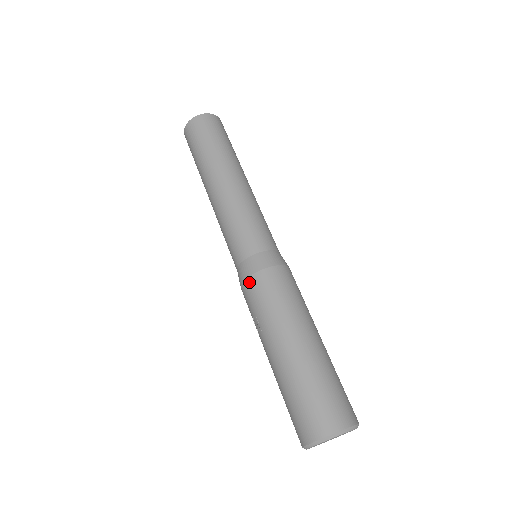
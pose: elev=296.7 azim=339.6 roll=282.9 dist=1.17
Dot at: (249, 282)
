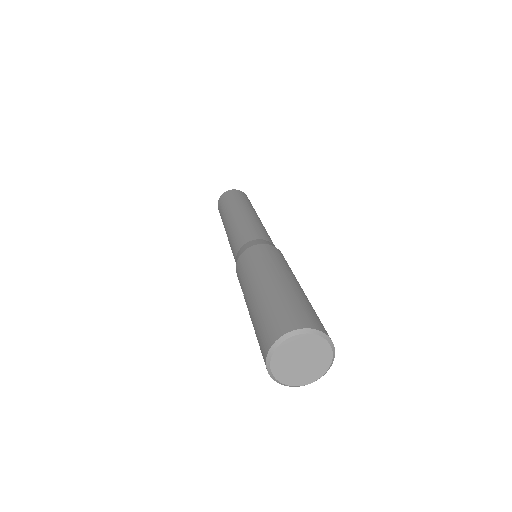
Dot at: (236, 267)
